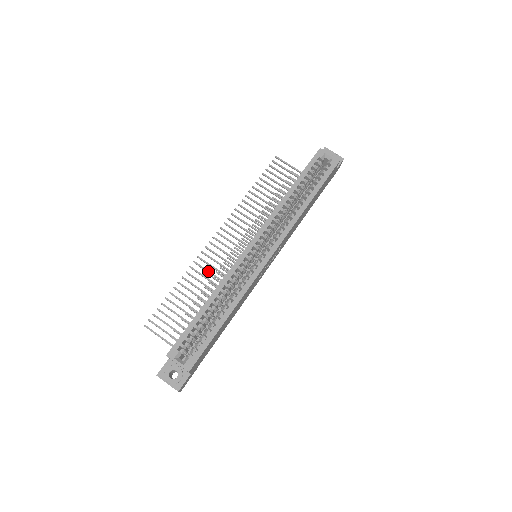
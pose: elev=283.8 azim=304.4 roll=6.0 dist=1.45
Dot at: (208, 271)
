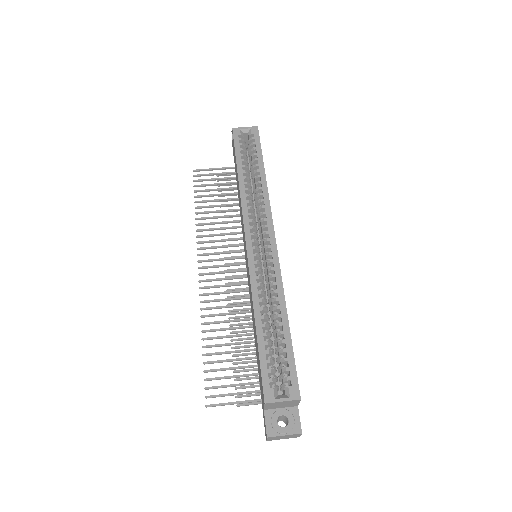
Dot at: (221, 307)
